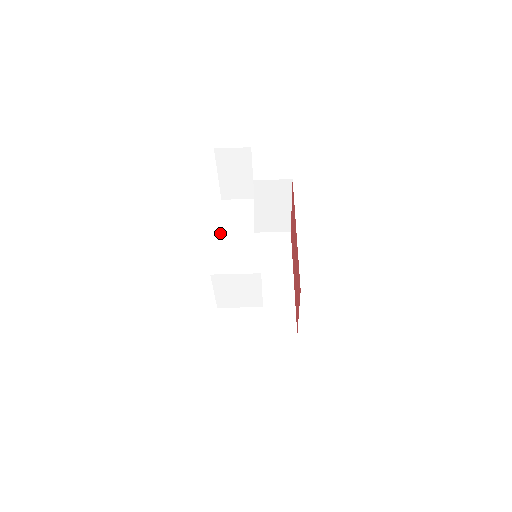
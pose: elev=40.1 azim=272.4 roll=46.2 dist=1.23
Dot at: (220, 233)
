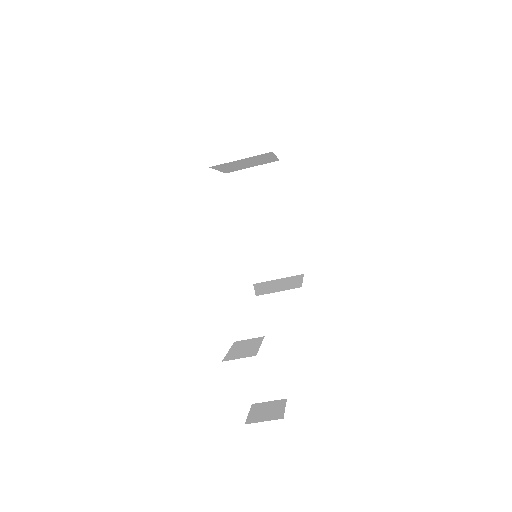
Dot at: (224, 291)
